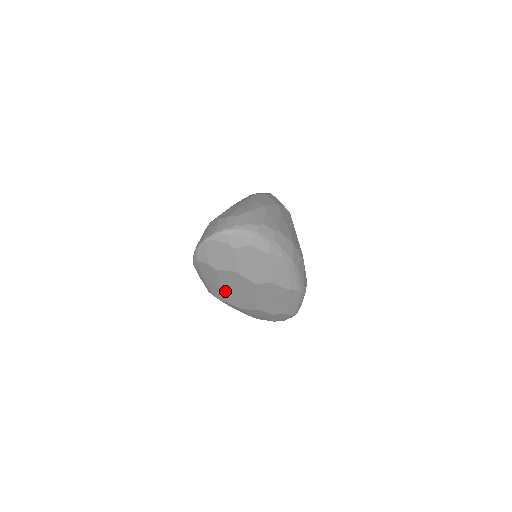
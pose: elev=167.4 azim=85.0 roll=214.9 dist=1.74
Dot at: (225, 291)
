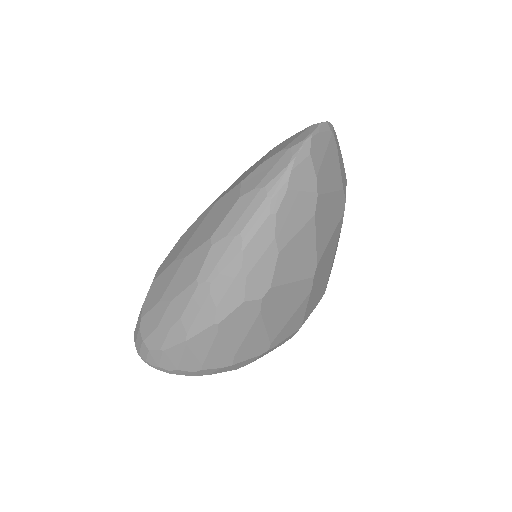
Dot at: occluded
